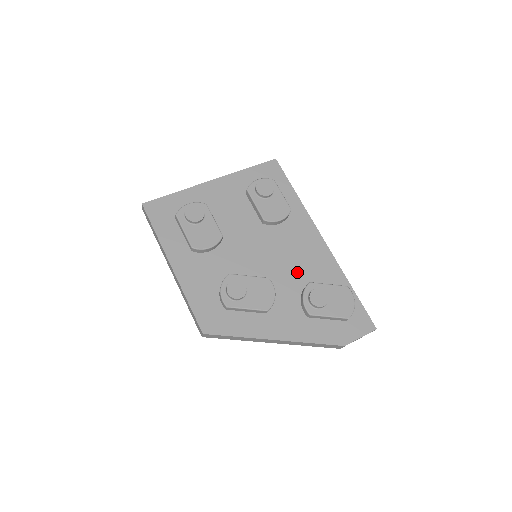
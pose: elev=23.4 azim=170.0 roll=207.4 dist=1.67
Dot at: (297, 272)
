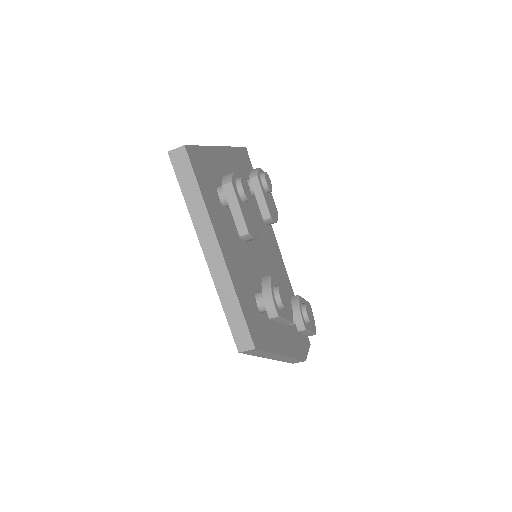
Dot at: occluded
